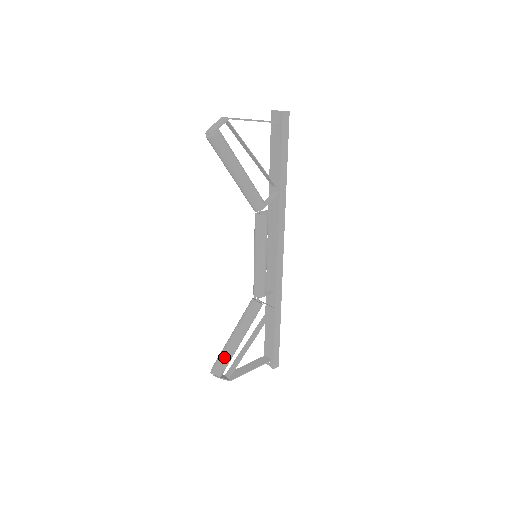
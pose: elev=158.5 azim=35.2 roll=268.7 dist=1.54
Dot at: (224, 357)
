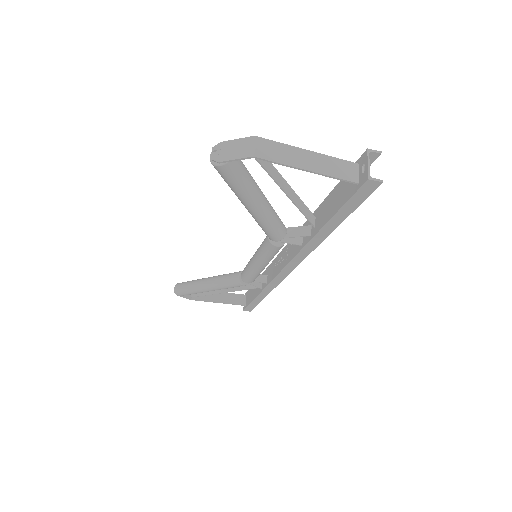
Dot at: (188, 290)
